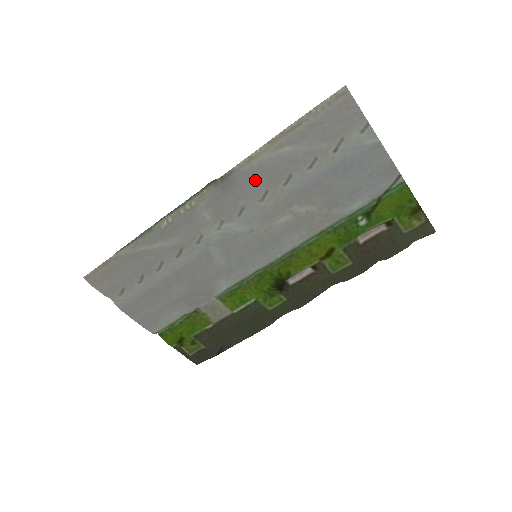
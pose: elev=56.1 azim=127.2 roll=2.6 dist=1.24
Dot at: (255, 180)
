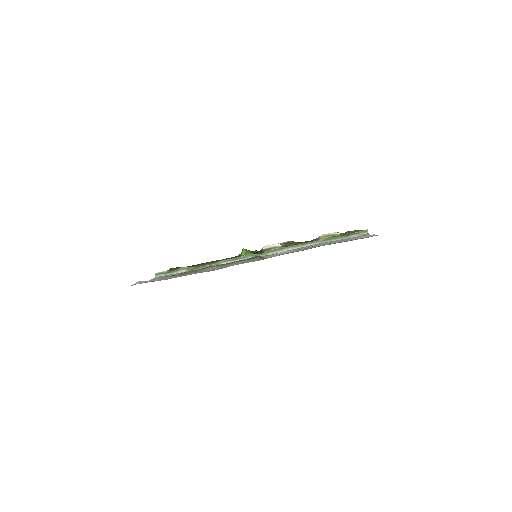
Dot at: occluded
